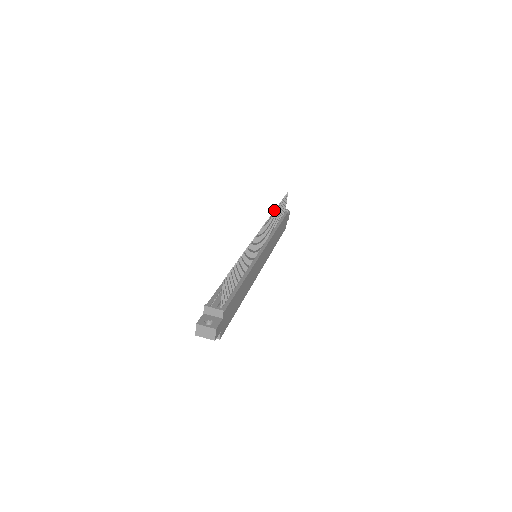
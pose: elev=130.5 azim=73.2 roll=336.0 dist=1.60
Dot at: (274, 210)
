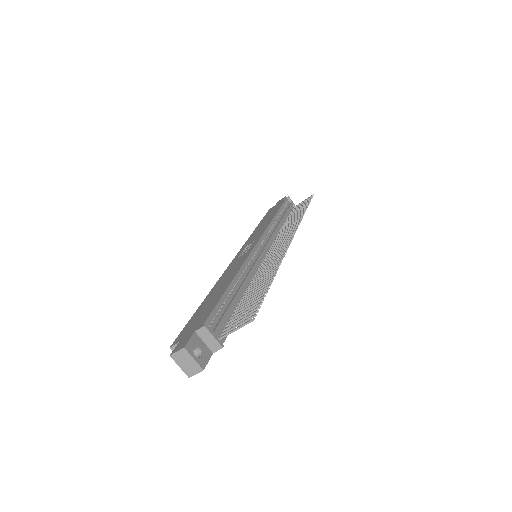
Dot at: (302, 216)
